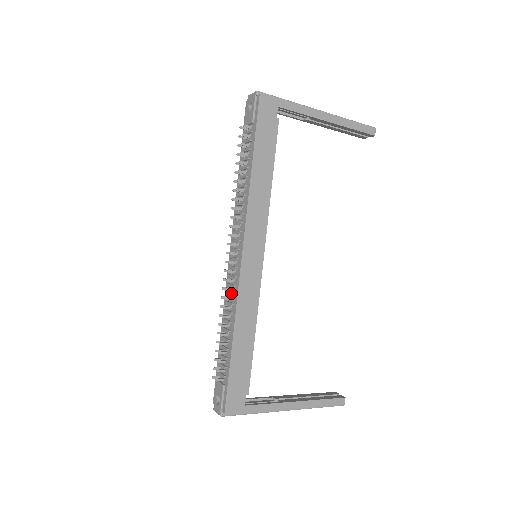
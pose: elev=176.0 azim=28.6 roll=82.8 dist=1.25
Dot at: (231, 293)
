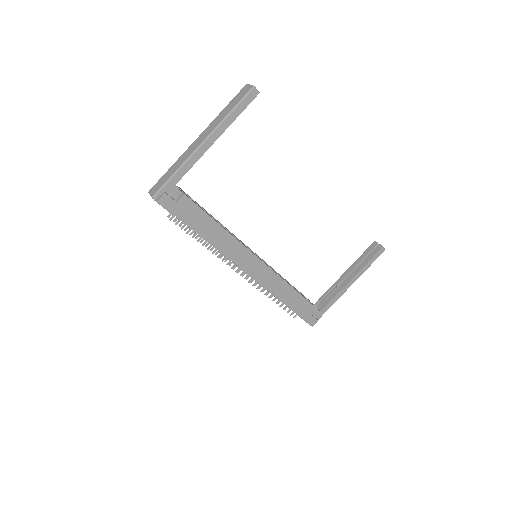
Dot at: (262, 286)
